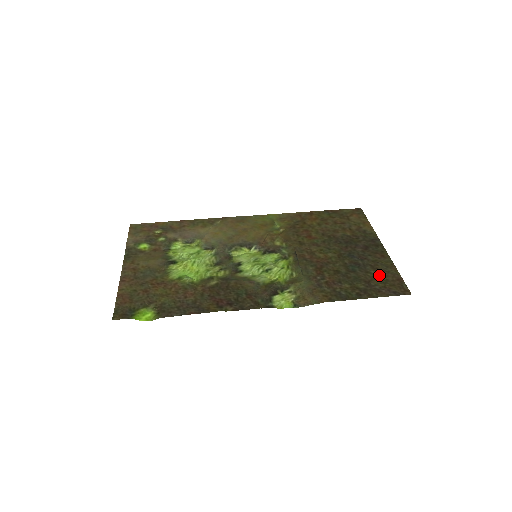
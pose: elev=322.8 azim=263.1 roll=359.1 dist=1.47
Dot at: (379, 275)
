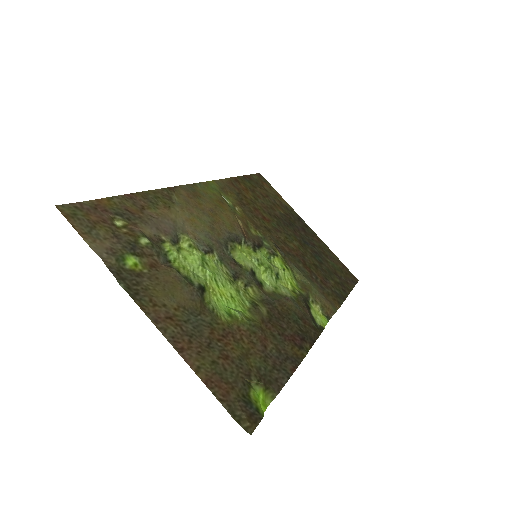
Dot at: (334, 264)
